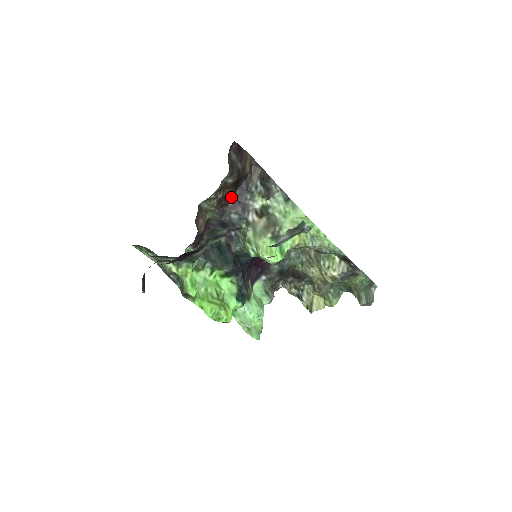
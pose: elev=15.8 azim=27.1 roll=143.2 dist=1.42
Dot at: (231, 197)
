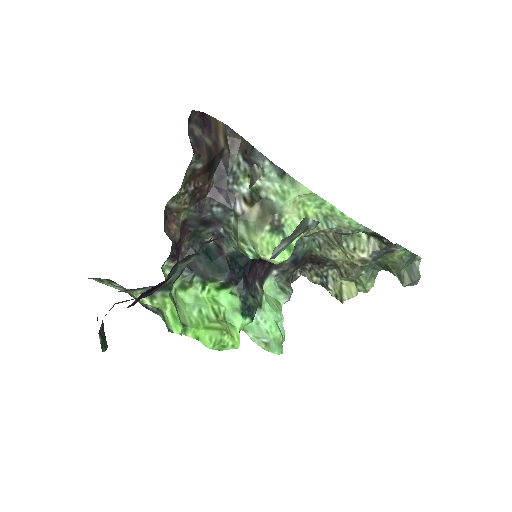
Dot at: (207, 186)
